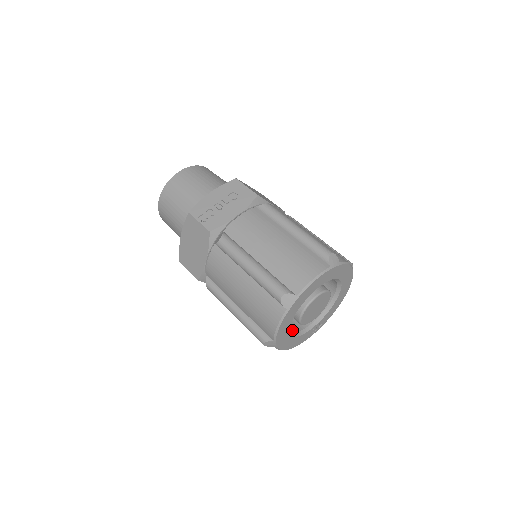
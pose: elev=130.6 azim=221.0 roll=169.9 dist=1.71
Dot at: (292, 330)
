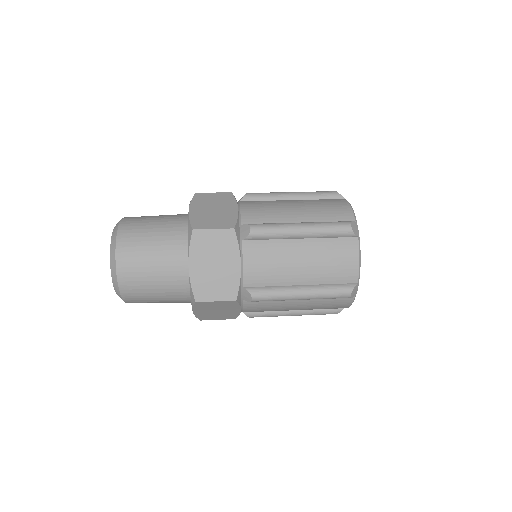
Dot at: occluded
